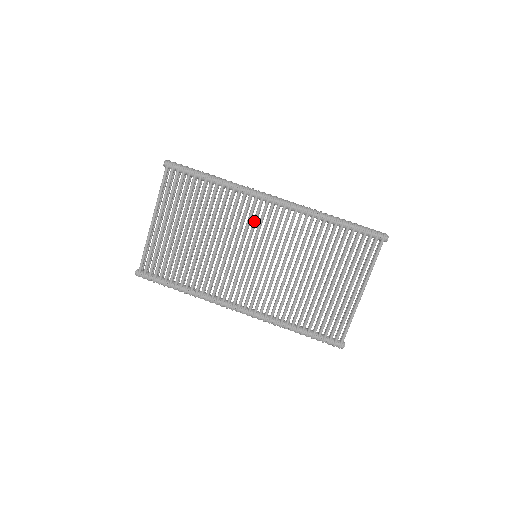
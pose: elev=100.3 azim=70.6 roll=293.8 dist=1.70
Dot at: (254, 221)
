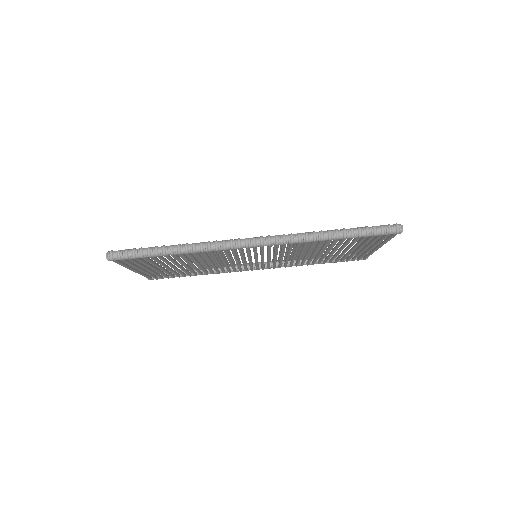
Dot at: (241, 255)
